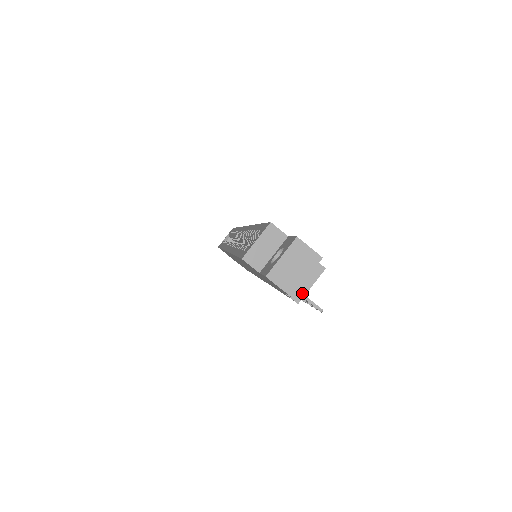
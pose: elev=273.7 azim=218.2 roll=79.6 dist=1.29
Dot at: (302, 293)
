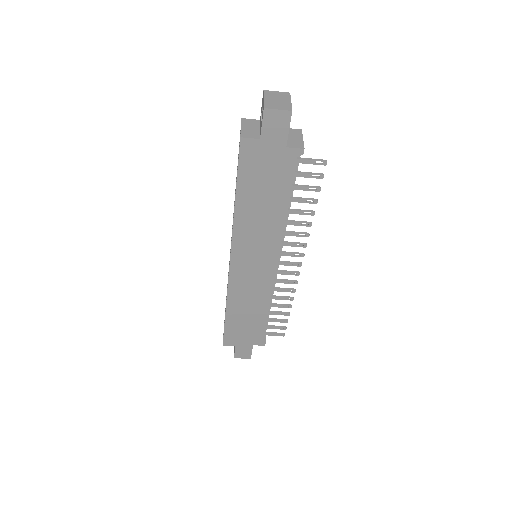
Dot at: (301, 144)
